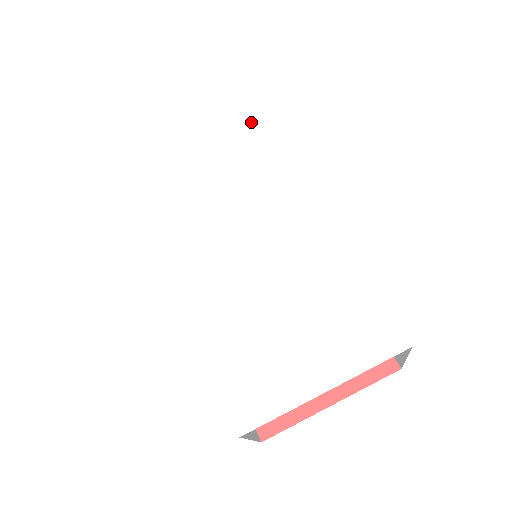
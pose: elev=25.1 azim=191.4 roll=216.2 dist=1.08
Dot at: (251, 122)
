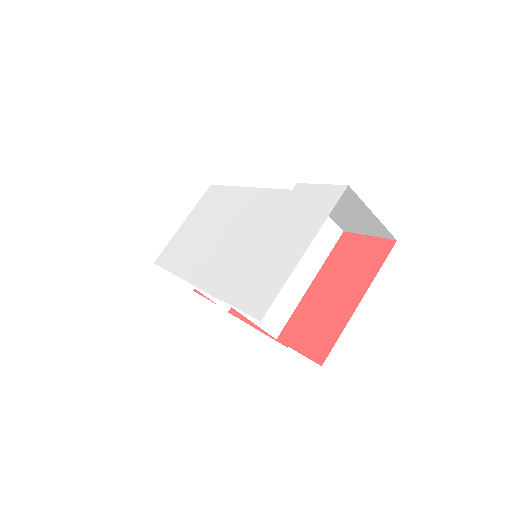
Dot at: (216, 193)
